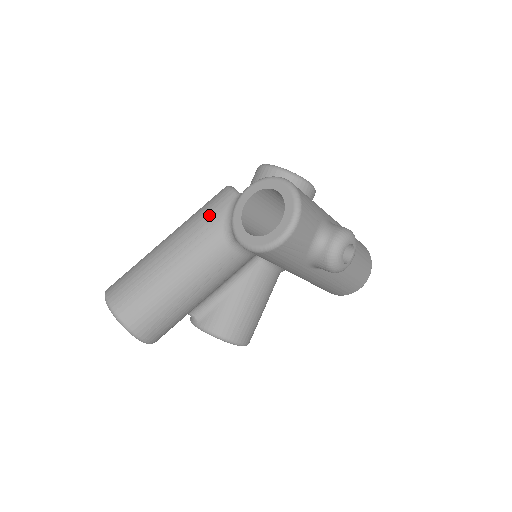
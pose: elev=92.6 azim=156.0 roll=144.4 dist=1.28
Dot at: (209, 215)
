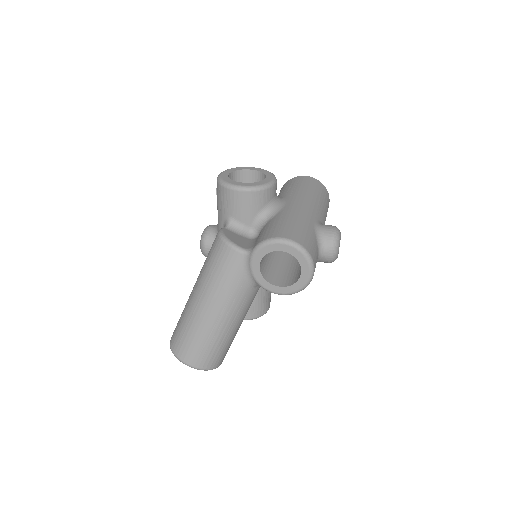
Dot at: (229, 278)
